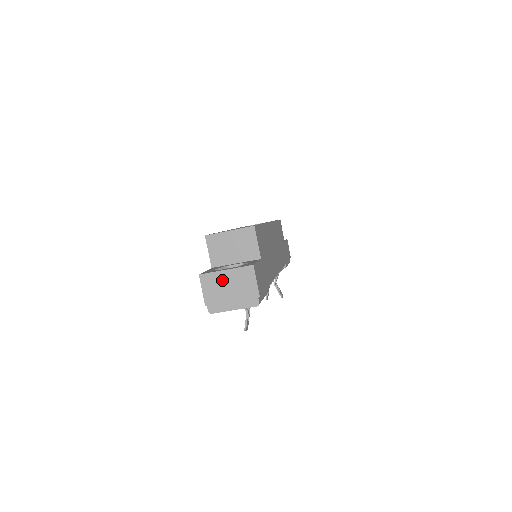
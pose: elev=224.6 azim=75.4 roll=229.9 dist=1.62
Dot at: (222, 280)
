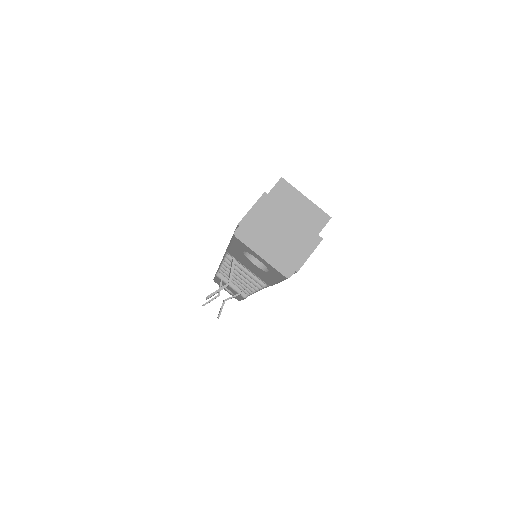
Dot at: (281, 220)
